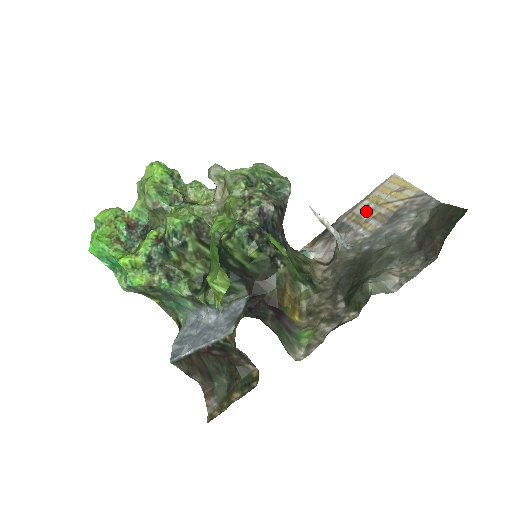
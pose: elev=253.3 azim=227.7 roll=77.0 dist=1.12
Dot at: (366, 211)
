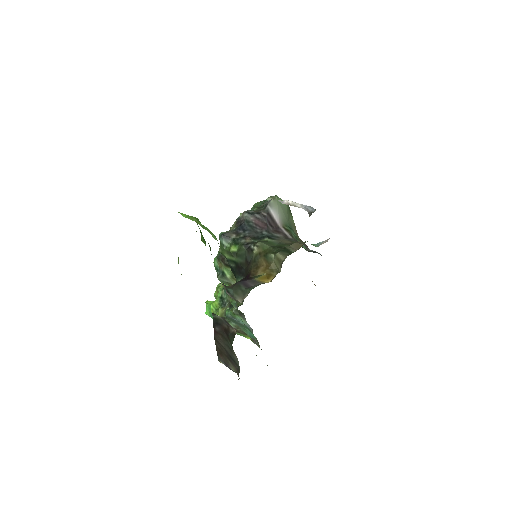
Dot at: occluded
